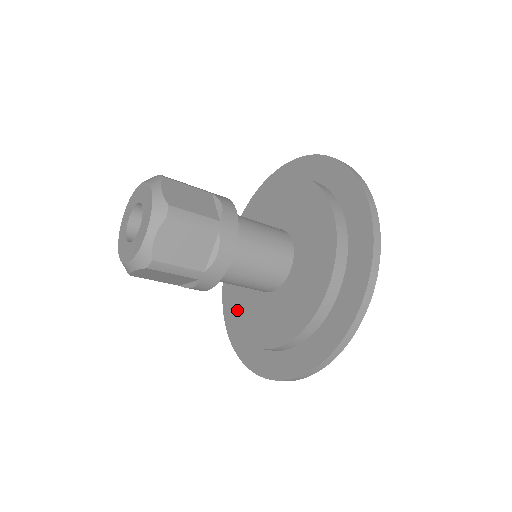
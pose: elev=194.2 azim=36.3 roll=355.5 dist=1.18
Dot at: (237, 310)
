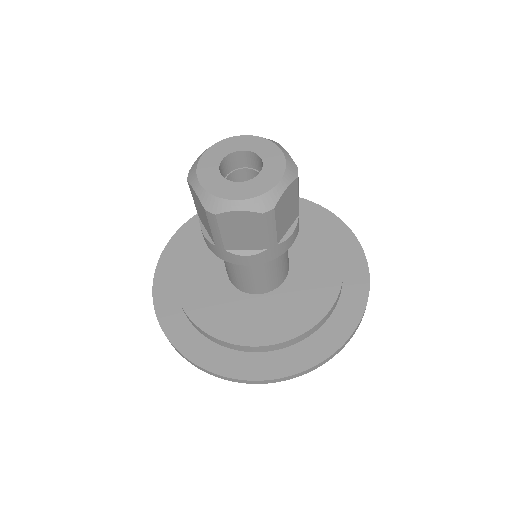
Dot at: (199, 305)
